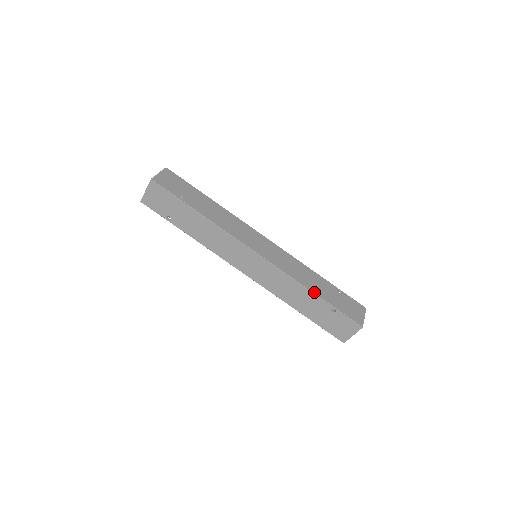
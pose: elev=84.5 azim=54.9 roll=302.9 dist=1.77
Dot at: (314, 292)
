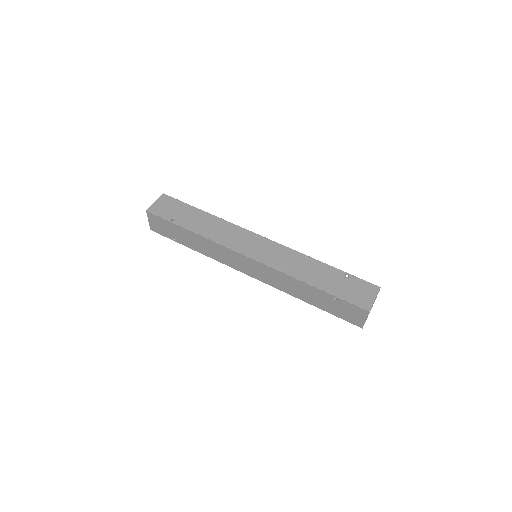
Dot at: (310, 283)
